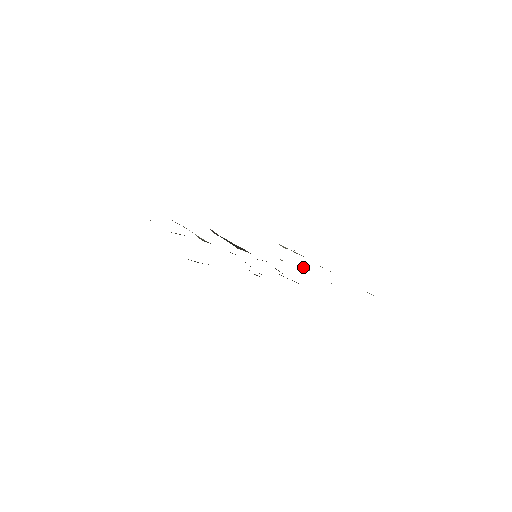
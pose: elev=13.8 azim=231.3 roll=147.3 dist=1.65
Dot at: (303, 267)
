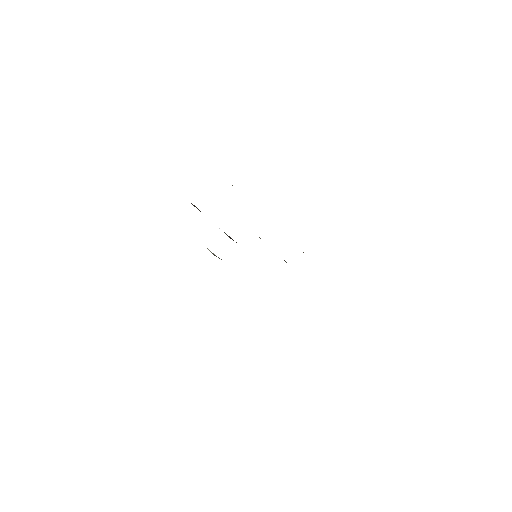
Dot at: occluded
